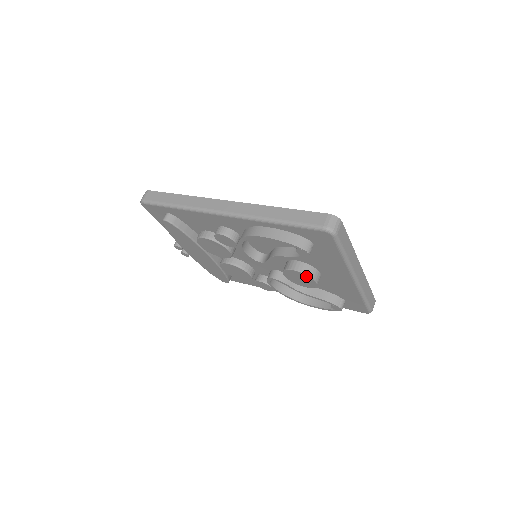
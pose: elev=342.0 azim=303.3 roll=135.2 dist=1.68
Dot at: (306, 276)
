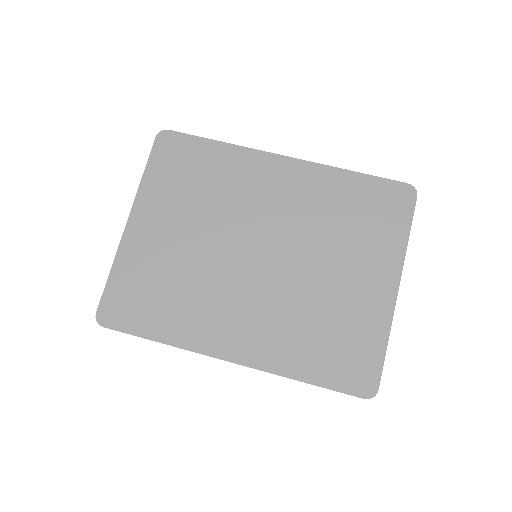
Dot at: occluded
